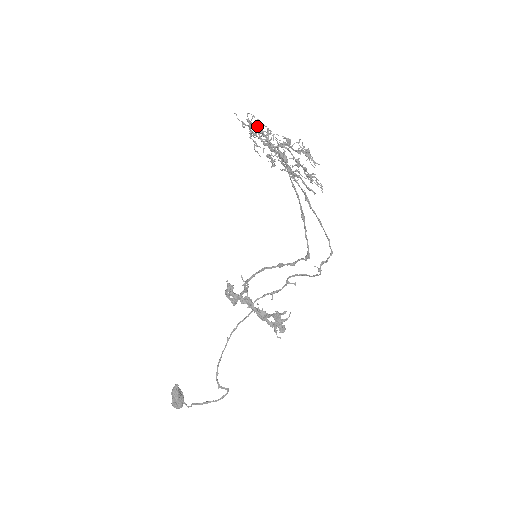
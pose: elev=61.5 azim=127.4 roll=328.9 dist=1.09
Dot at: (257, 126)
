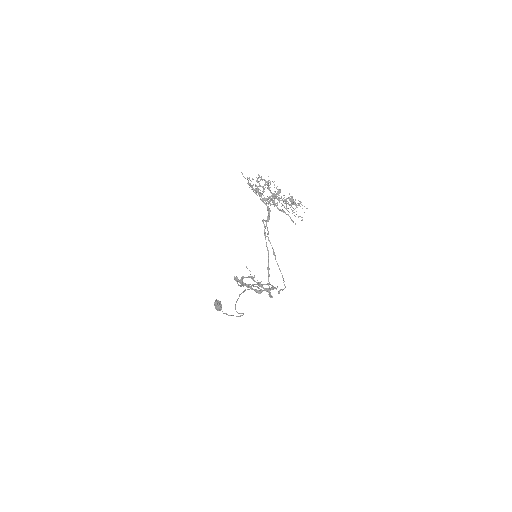
Dot at: (257, 181)
